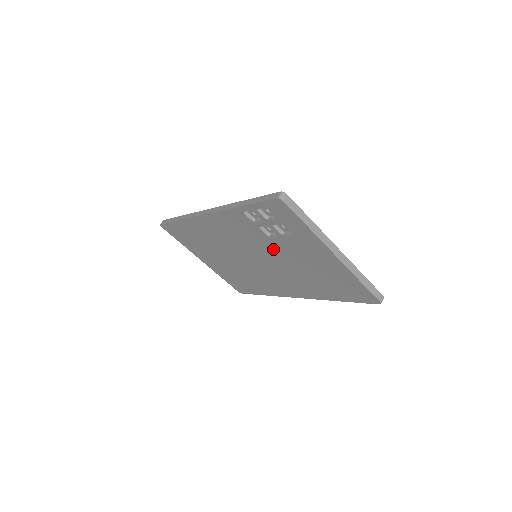
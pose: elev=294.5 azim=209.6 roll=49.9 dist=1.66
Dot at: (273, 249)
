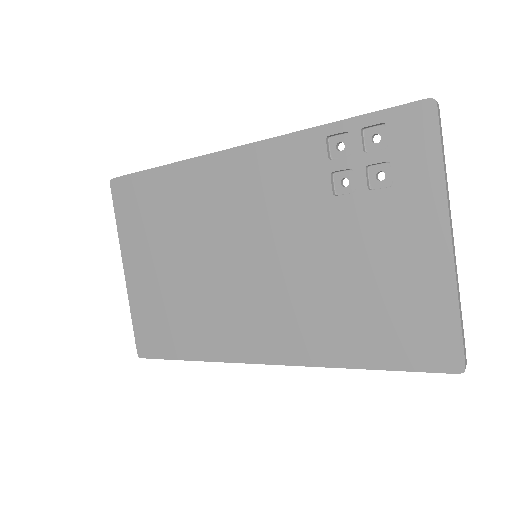
Dot at: (318, 229)
